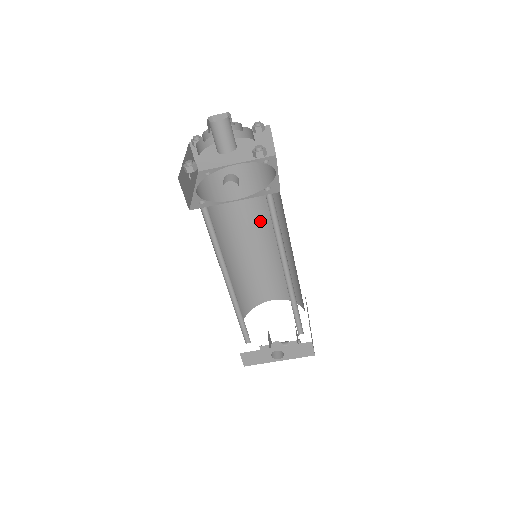
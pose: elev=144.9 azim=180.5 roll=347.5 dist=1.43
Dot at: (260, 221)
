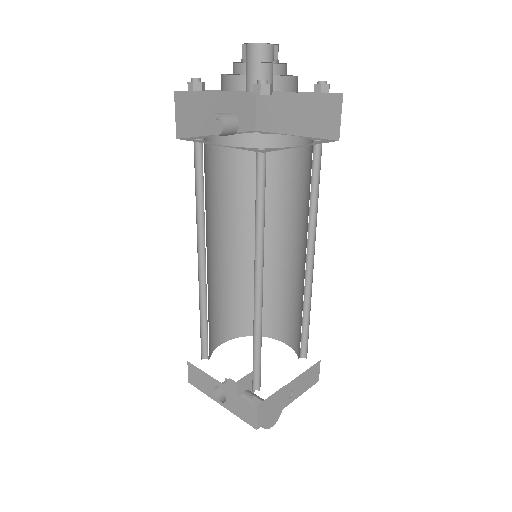
Dot at: (296, 225)
